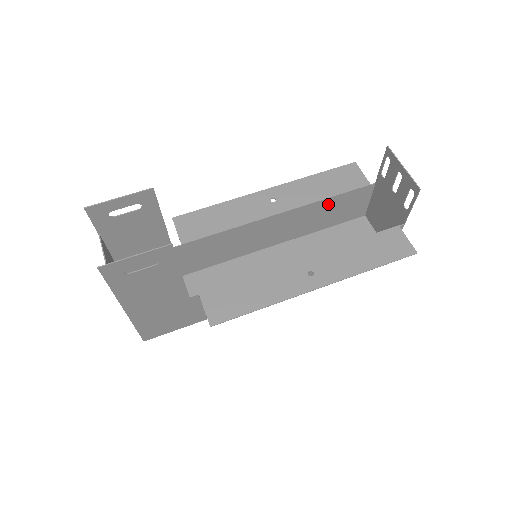
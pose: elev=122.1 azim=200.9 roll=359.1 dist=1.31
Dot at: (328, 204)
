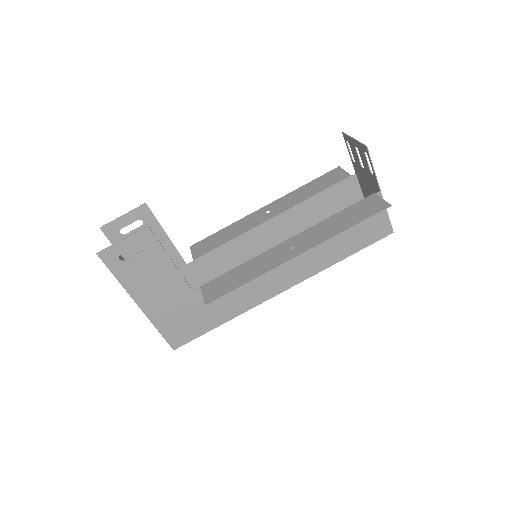
Dot at: (318, 203)
